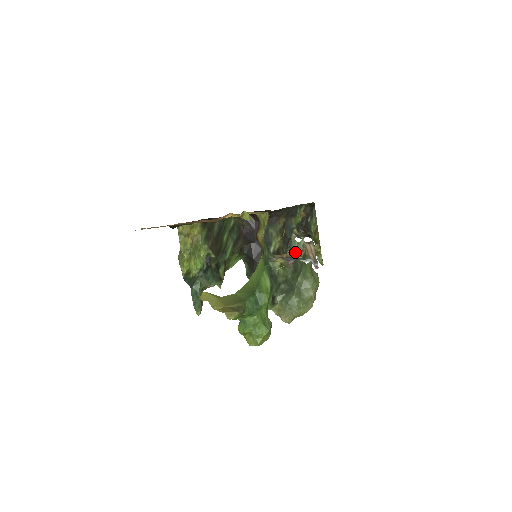
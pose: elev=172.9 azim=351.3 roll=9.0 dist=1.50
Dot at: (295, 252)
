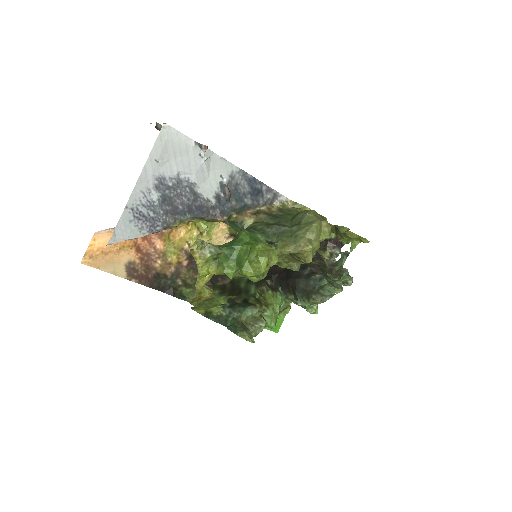
Dot at: (258, 208)
